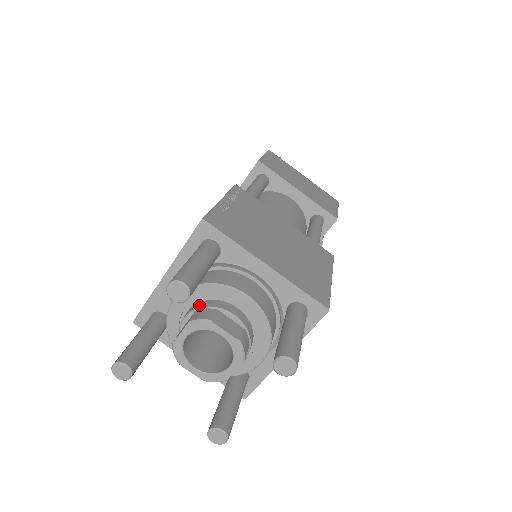
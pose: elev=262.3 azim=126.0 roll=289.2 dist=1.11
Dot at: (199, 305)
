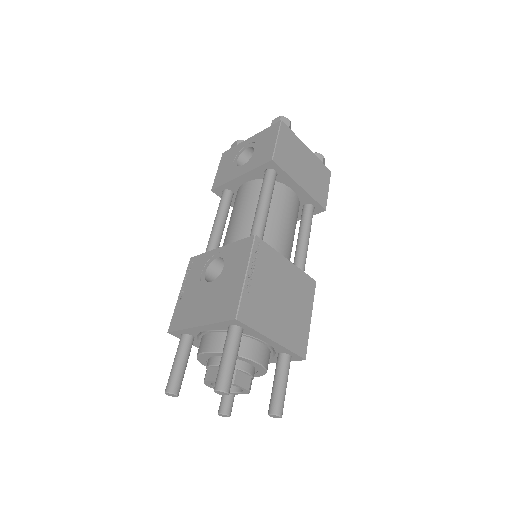
Dot at: occluded
